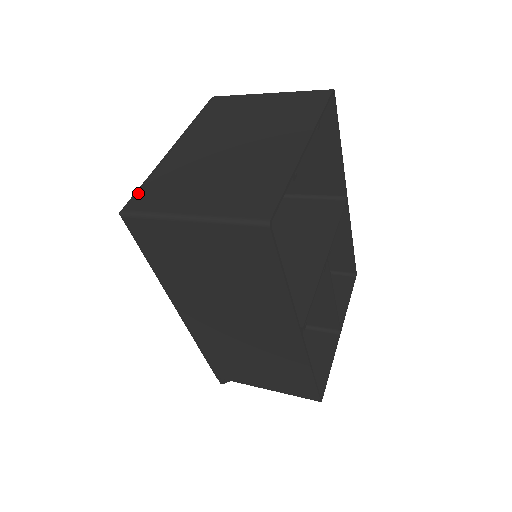
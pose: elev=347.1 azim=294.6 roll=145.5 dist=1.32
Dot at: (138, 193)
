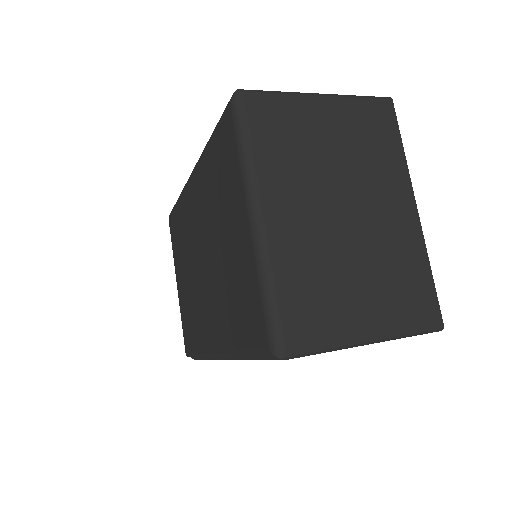
Dot at: (283, 320)
